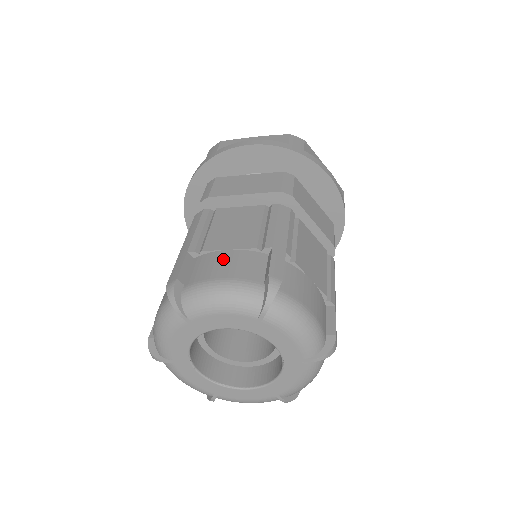
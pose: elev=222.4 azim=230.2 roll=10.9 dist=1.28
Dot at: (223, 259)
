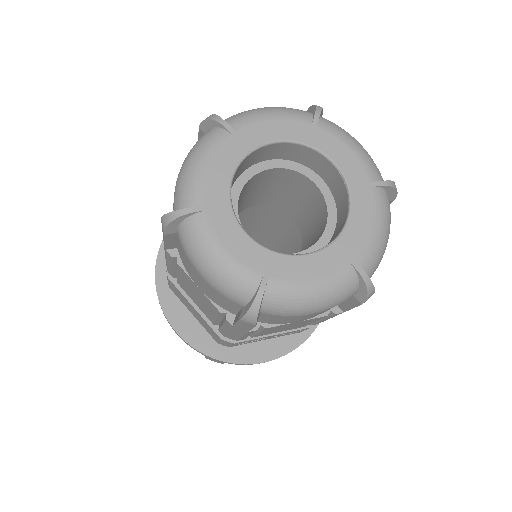
Dot at: occluded
